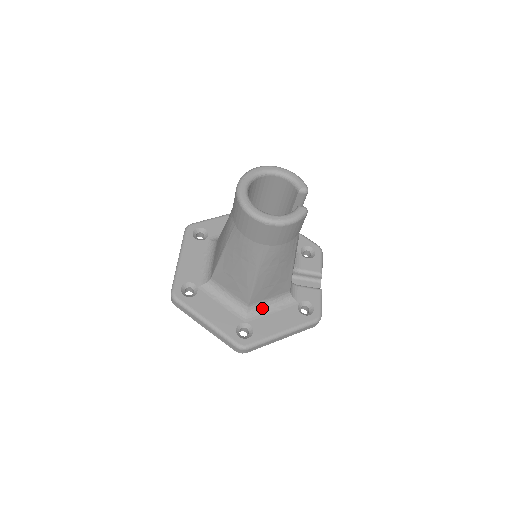
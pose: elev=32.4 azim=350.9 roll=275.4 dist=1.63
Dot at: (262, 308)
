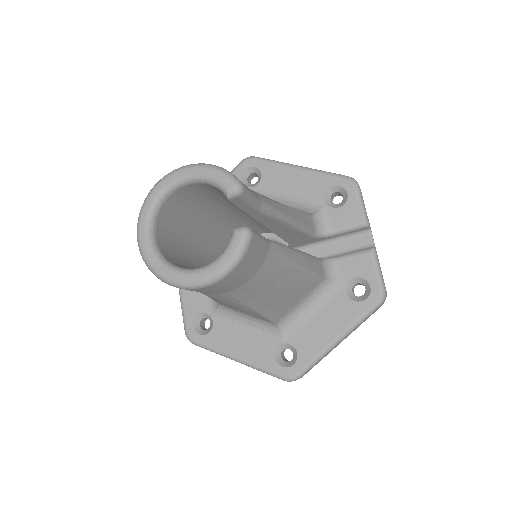
Dot at: (297, 316)
